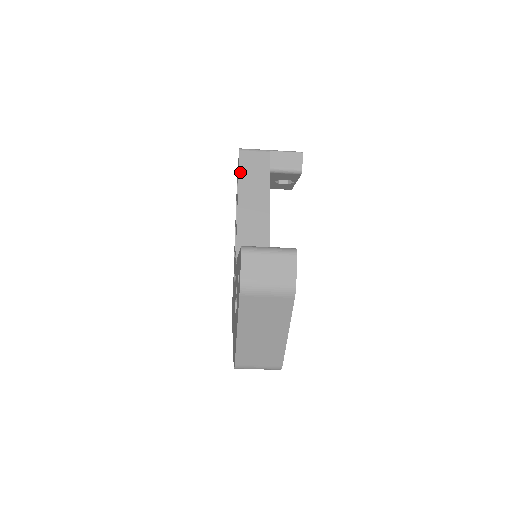
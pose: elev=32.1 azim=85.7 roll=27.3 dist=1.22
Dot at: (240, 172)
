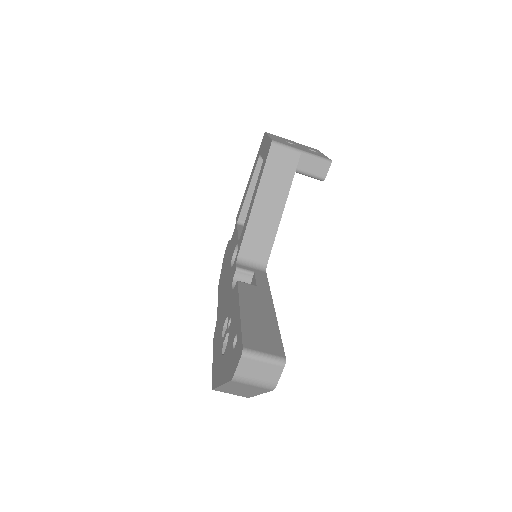
Dot at: (265, 169)
